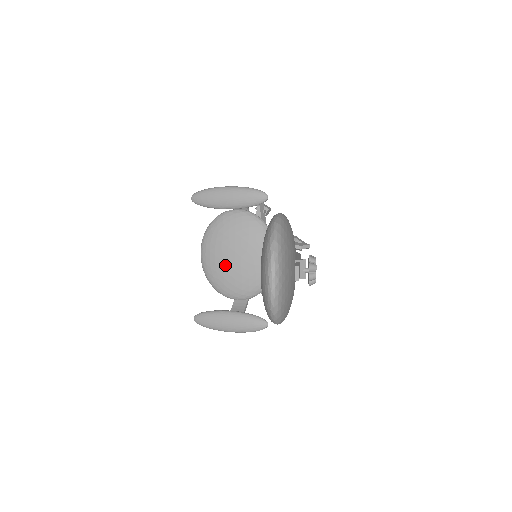
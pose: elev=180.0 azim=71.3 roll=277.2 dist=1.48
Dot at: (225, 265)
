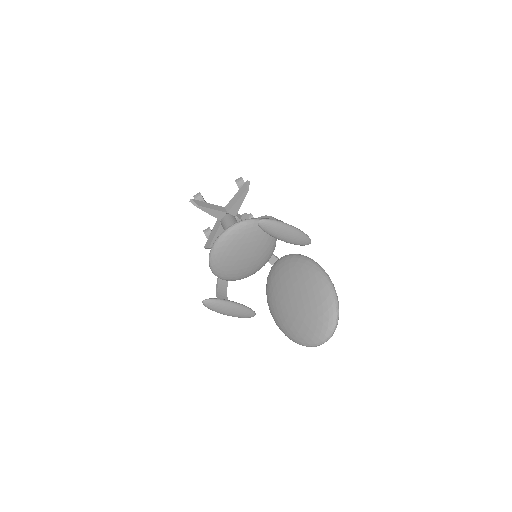
Dot at: (235, 259)
